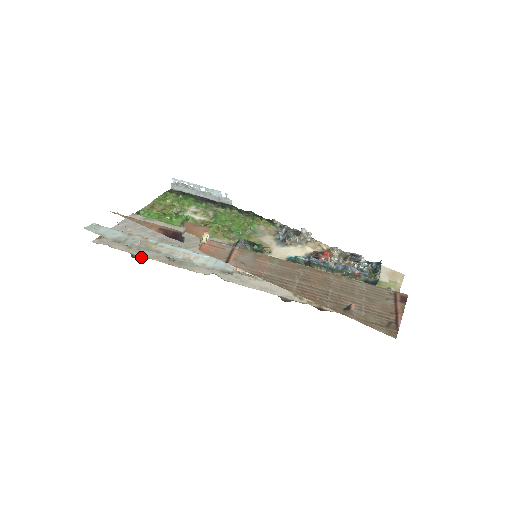
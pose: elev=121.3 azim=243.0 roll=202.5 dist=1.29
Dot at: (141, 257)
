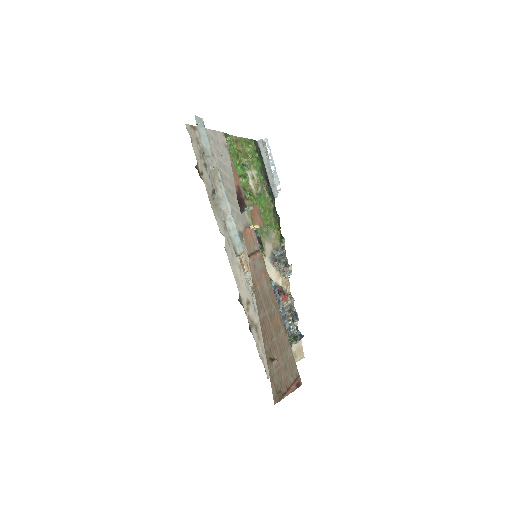
Dot at: (200, 173)
